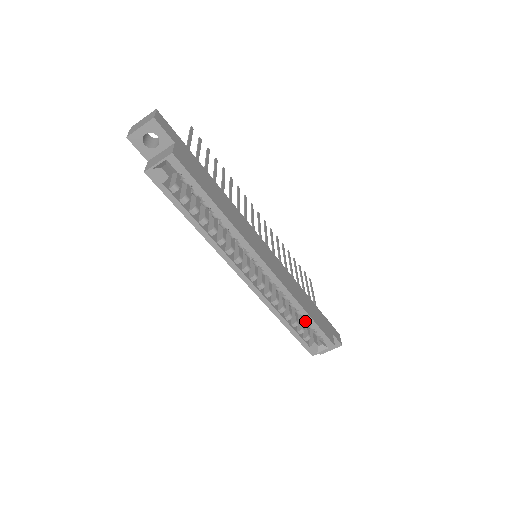
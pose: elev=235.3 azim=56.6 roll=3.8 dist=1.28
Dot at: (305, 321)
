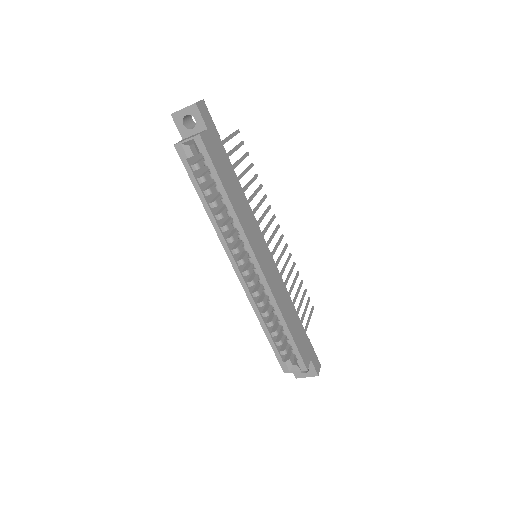
Dot at: (284, 333)
